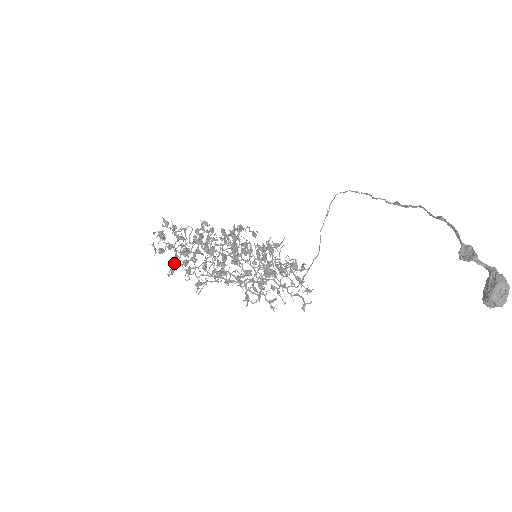
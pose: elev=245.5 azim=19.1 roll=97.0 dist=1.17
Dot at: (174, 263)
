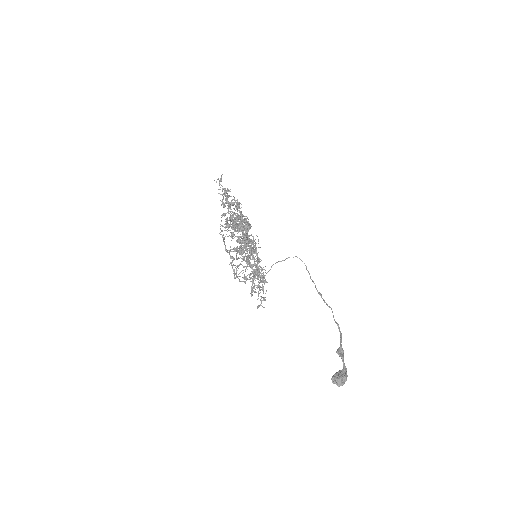
Dot at: occluded
